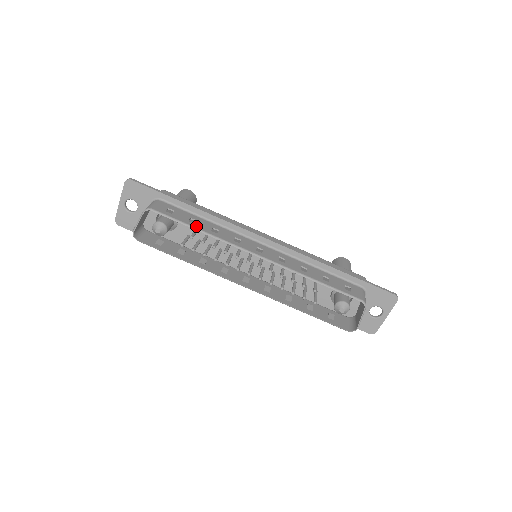
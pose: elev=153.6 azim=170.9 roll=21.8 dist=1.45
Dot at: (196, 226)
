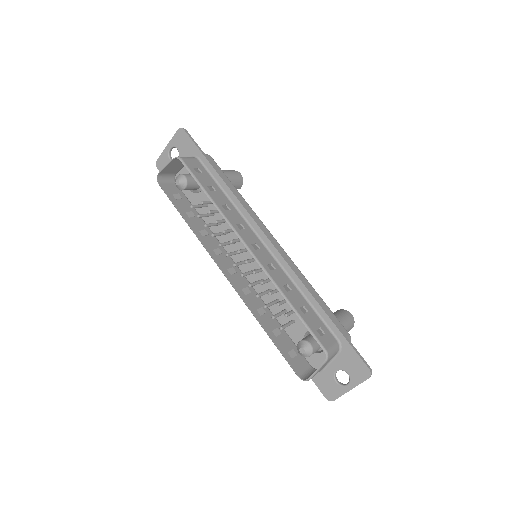
Dot at: (210, 193)
